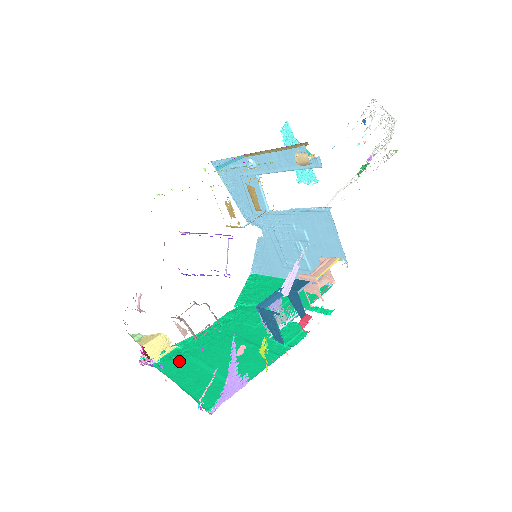
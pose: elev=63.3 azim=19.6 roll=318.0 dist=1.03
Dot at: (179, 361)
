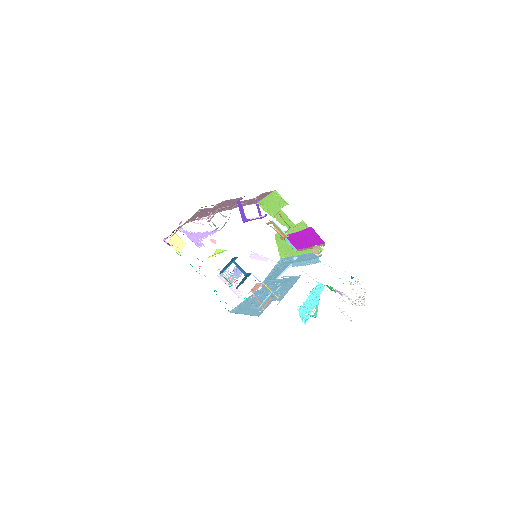
Dot at: (199, 209)
